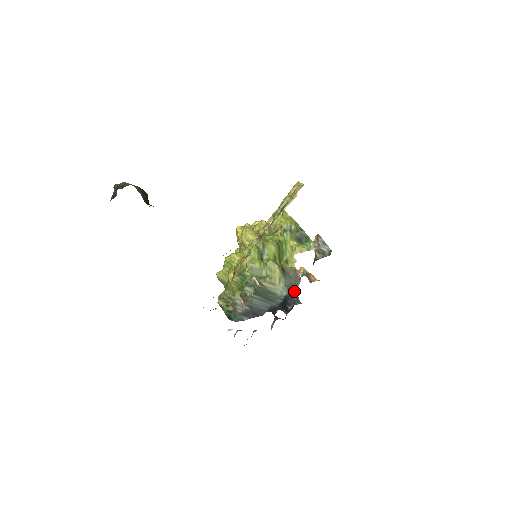
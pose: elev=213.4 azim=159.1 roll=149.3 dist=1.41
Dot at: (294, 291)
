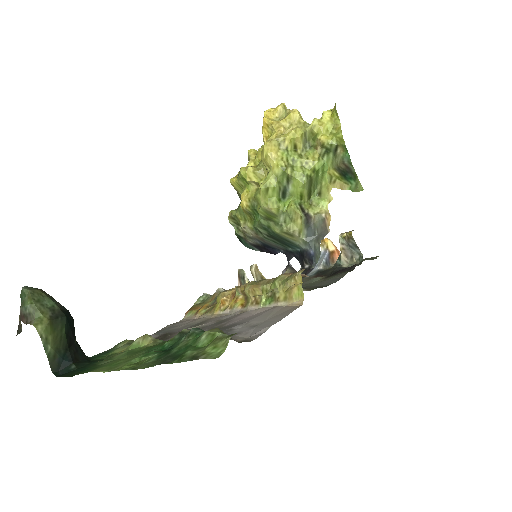
Dot at: (316, 245)
